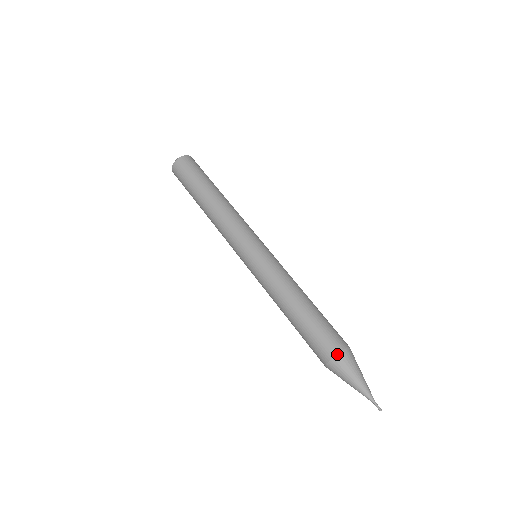
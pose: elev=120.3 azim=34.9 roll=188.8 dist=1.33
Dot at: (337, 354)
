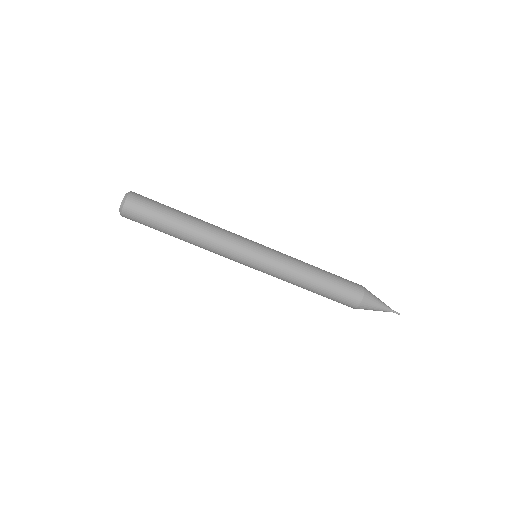
Dot at: (356, 308)
